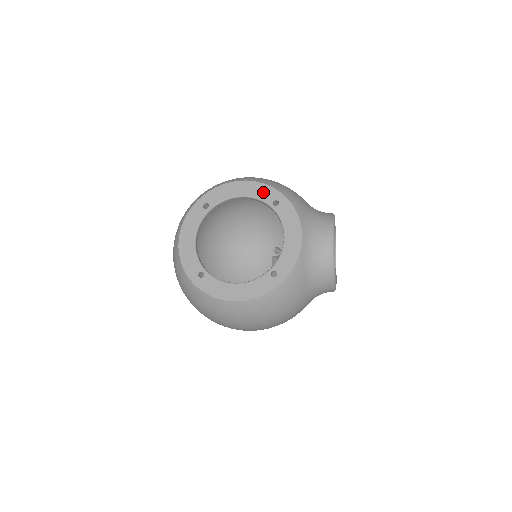
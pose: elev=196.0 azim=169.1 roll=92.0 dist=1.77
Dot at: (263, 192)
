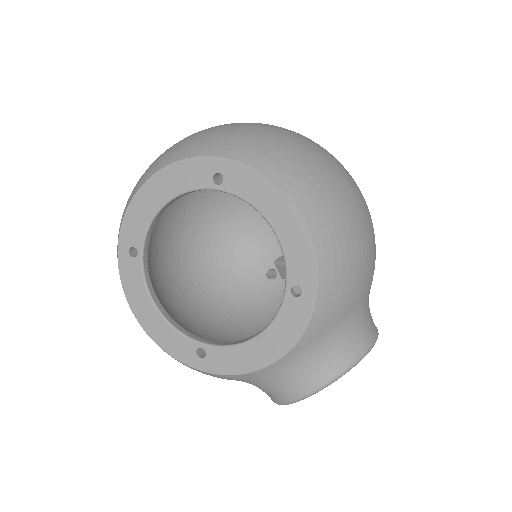
Dot at: (300, 258)
